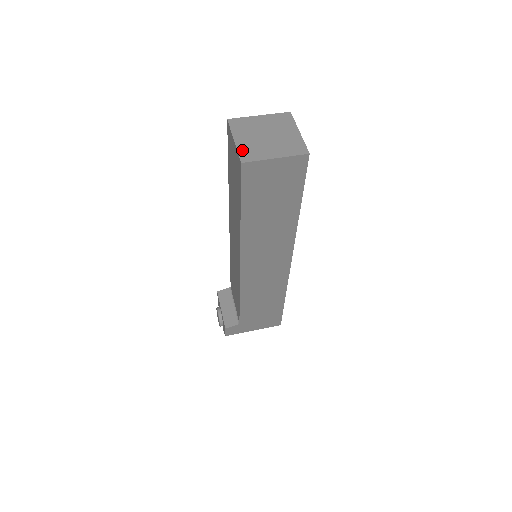
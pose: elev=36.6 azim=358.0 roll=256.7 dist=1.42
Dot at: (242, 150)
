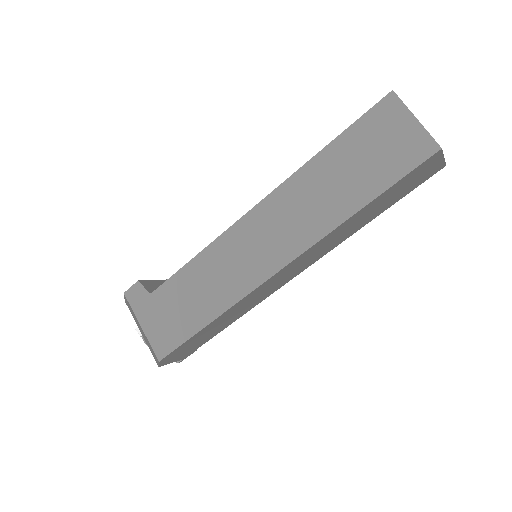
Dot at: occluded
